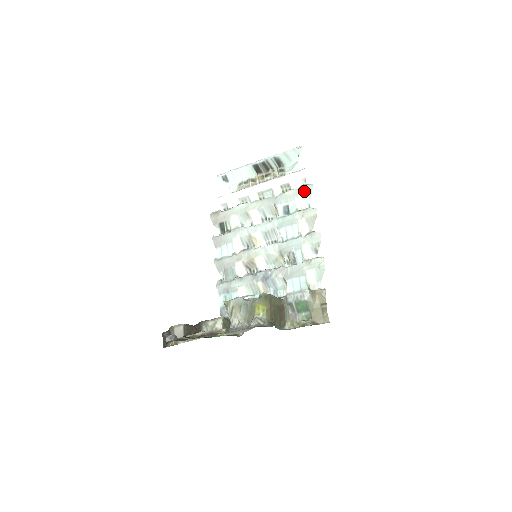
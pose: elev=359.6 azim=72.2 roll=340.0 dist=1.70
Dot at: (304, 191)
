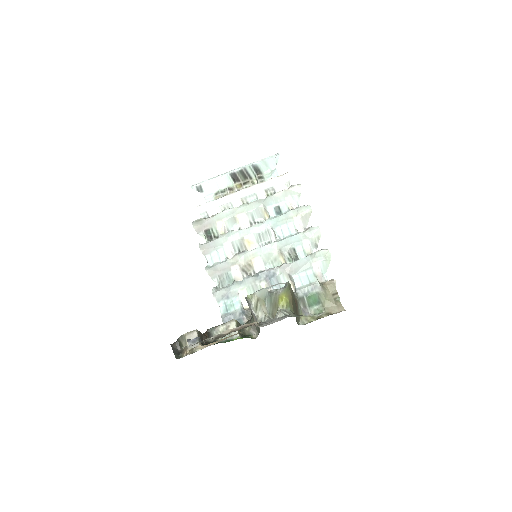
Dot at: (293, 191)
